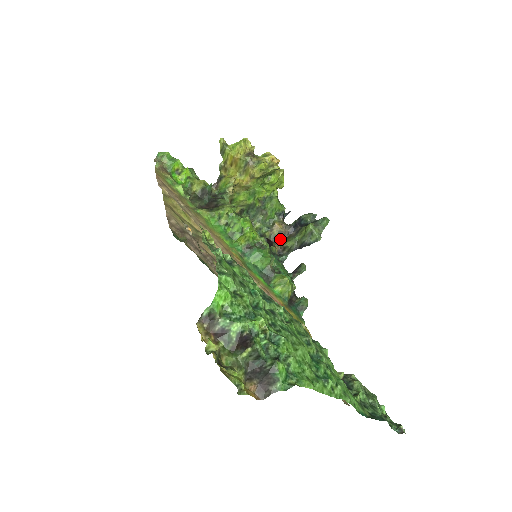
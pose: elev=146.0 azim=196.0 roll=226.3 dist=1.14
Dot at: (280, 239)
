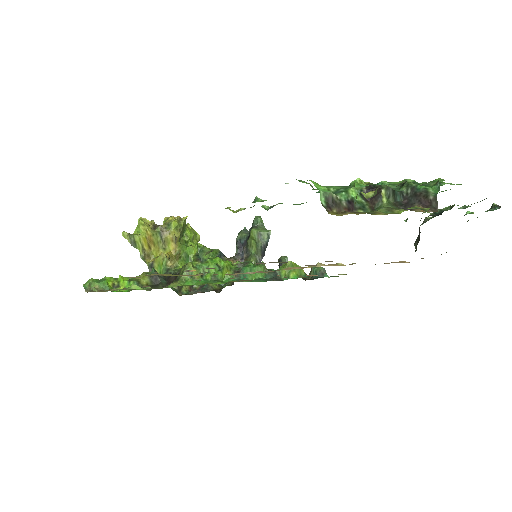
Dot at: occluded
